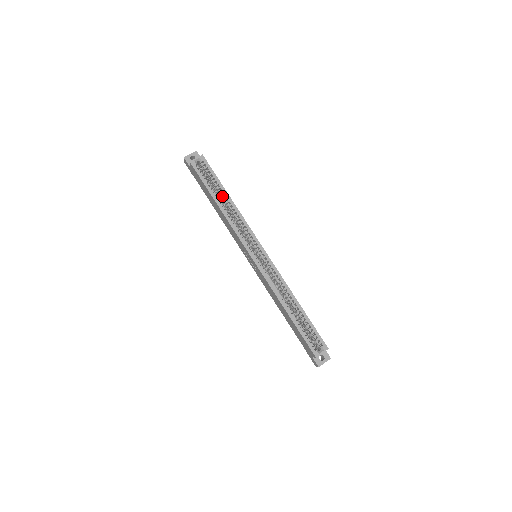
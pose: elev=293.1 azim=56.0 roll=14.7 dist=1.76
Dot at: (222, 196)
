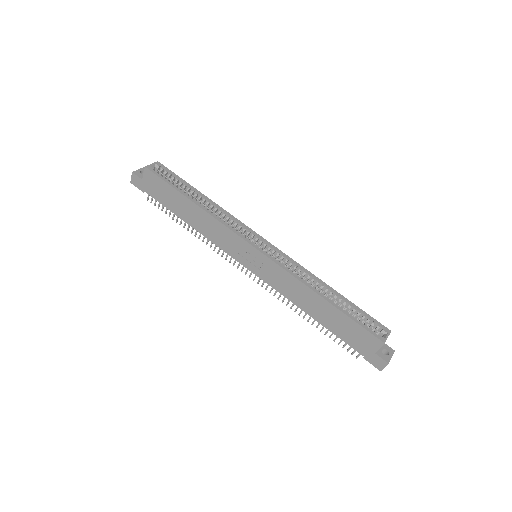
Dot at: (195, 196)
